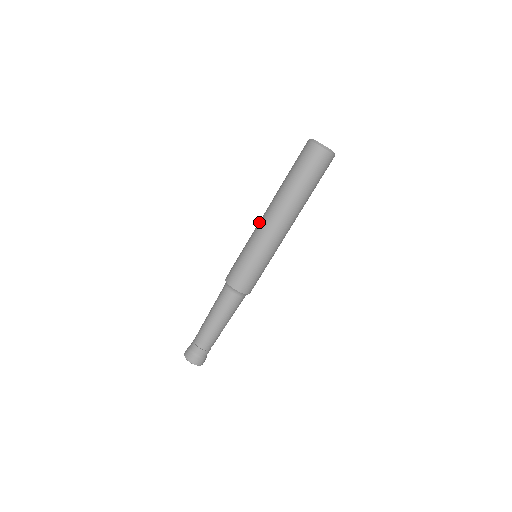
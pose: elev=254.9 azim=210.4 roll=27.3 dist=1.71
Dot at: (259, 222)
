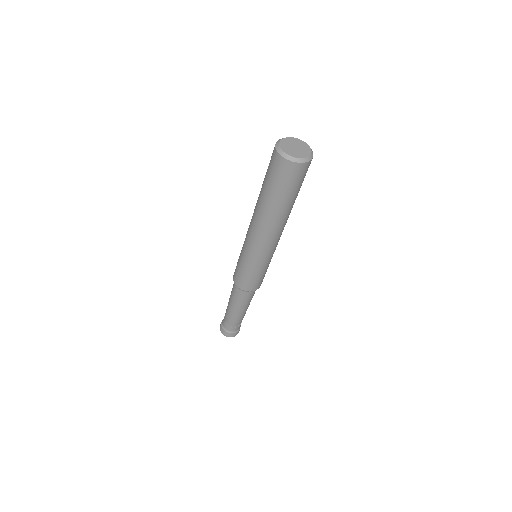
Dot at: occluded
